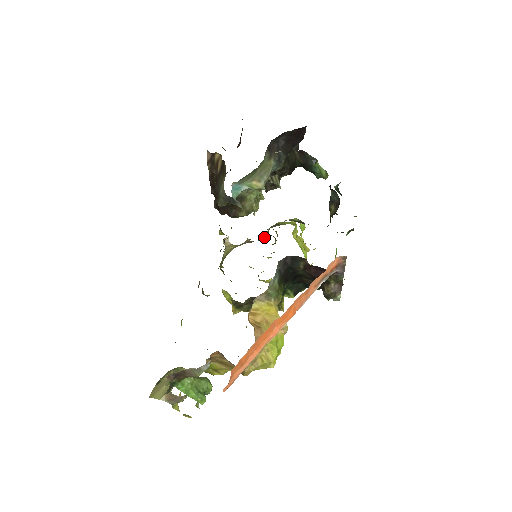
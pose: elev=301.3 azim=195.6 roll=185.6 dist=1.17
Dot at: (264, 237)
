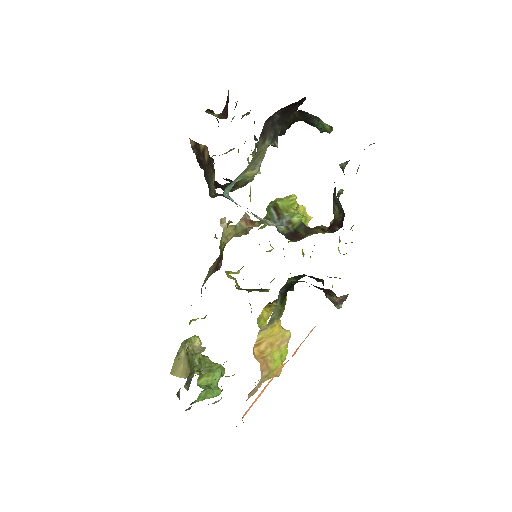
Dot at: occluded
